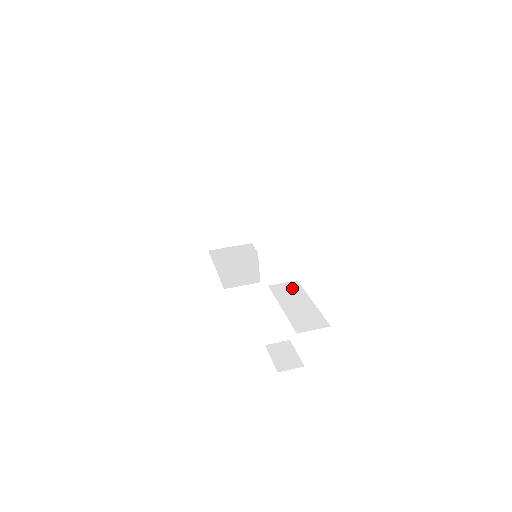
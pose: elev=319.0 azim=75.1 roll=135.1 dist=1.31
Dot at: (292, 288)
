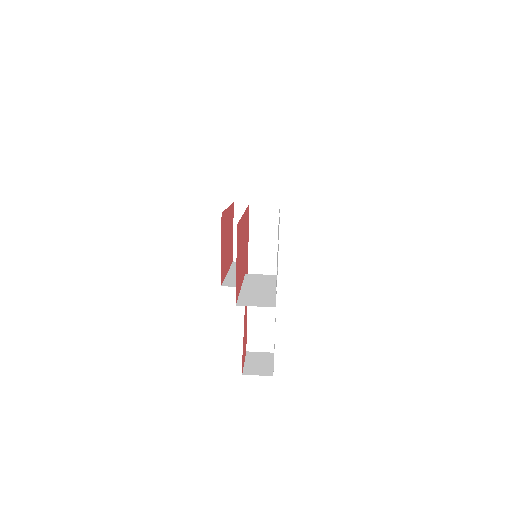
Dot at: (266, 278)
